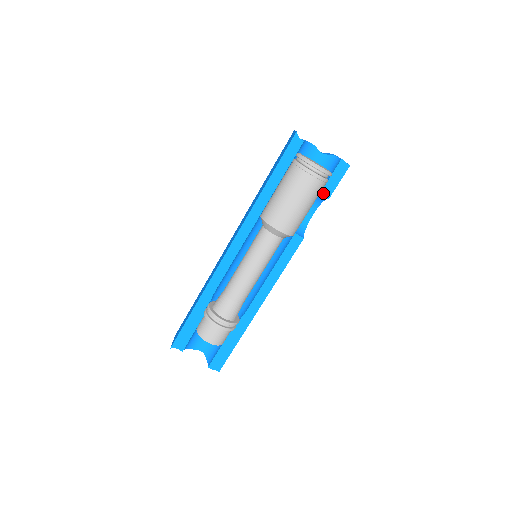
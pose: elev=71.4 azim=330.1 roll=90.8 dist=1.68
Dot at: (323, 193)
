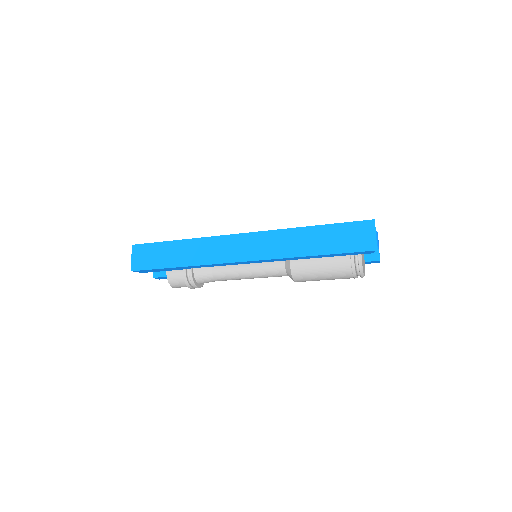
Dot at: occluded
